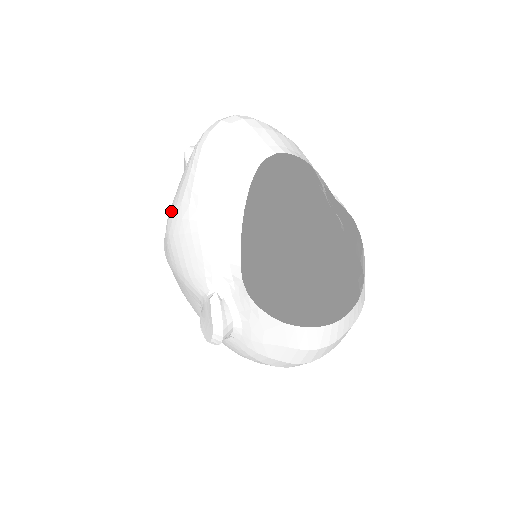
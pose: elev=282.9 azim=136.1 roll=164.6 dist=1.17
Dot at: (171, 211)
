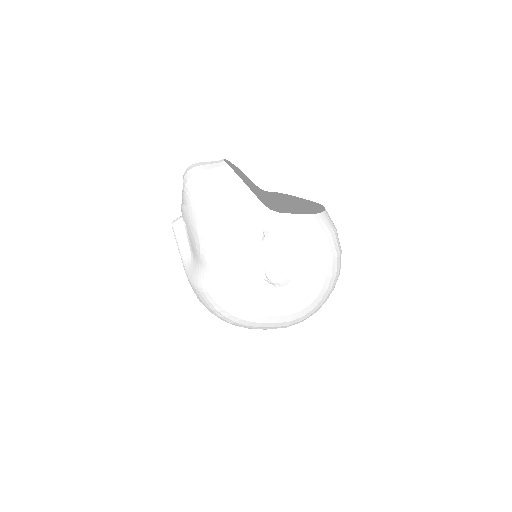
Dot at: (200, 229)
